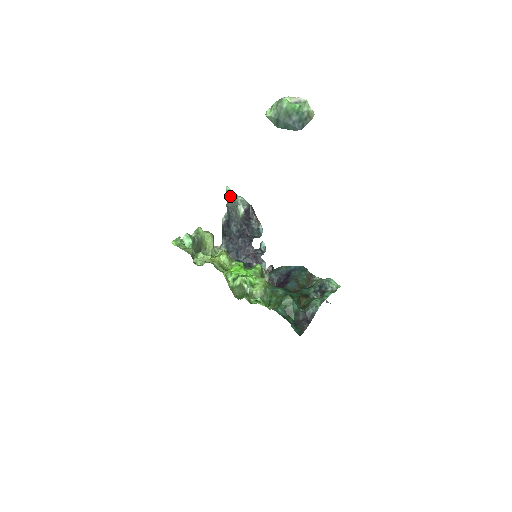
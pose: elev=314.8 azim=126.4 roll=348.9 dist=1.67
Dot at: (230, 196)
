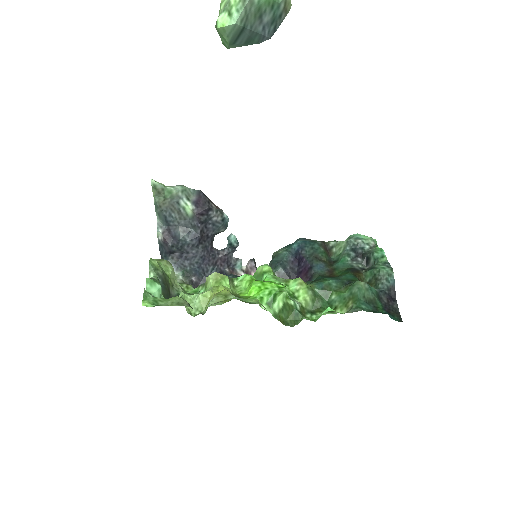
Dot at: (161, 192)
